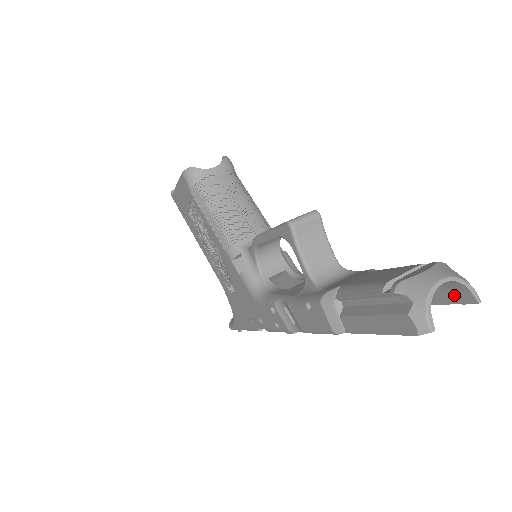
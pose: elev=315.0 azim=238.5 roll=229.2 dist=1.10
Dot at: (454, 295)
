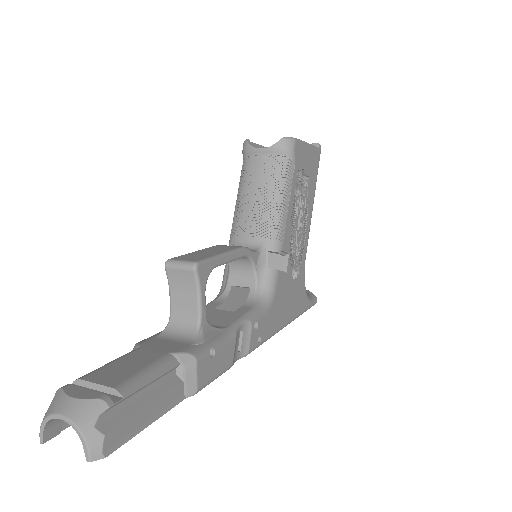
Dot at: occluded
